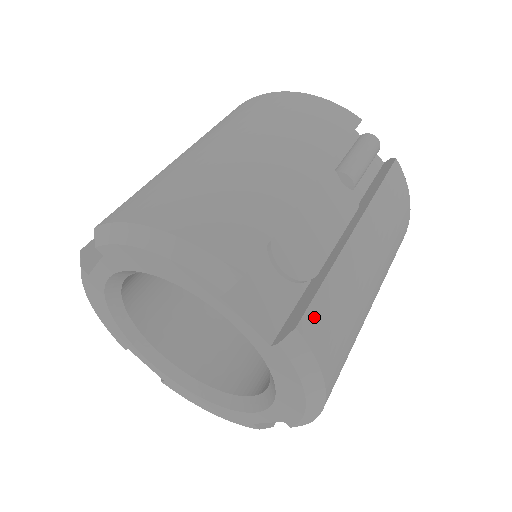
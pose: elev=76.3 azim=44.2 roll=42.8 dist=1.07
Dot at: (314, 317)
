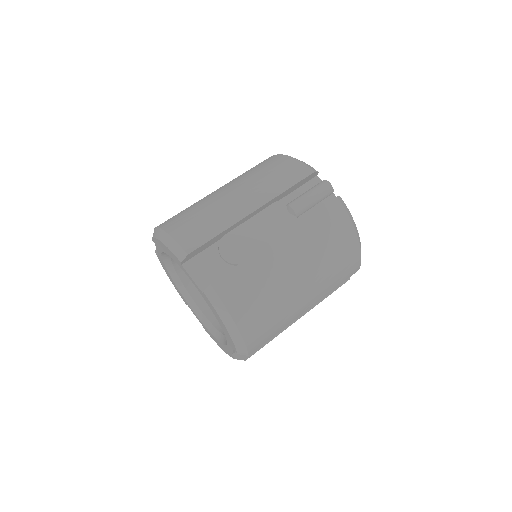
Dot at: occluded
